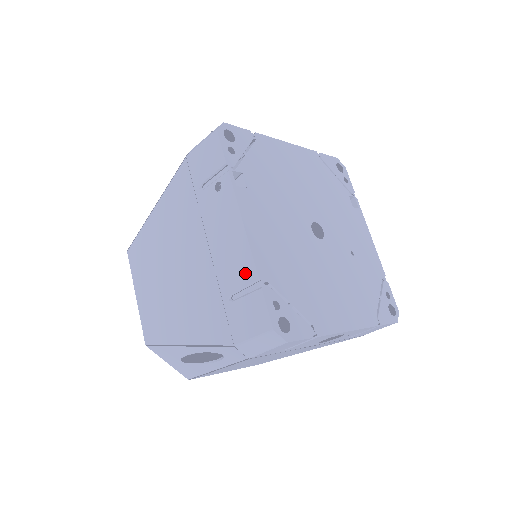
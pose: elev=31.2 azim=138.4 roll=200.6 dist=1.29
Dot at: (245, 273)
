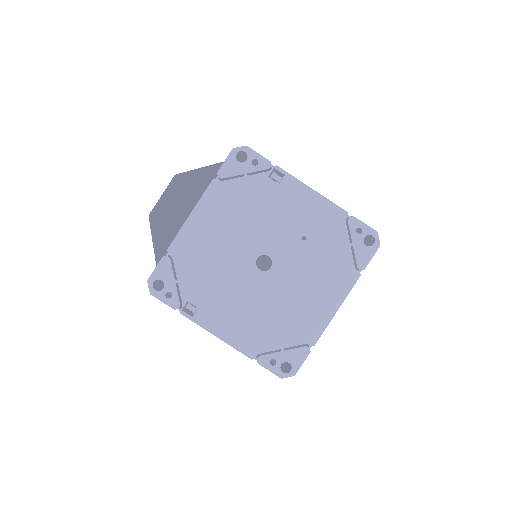
Dot at: occluded
